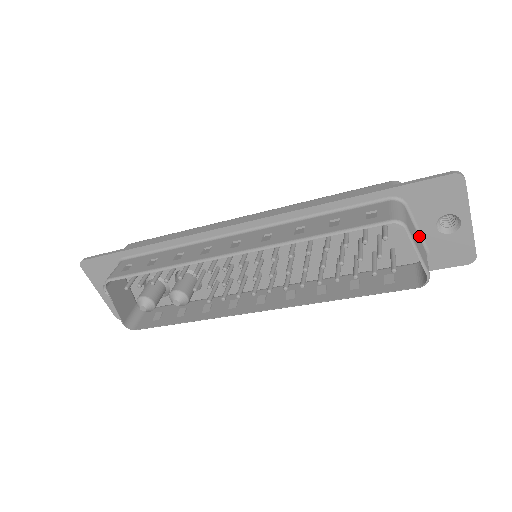
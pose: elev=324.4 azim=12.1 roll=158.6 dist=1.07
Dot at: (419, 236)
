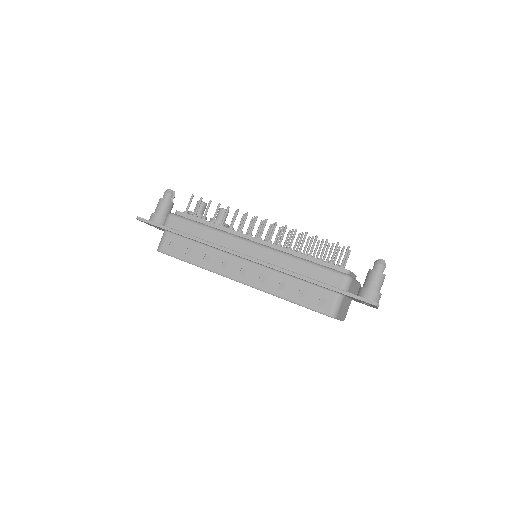
Dot at: (349, 299)
